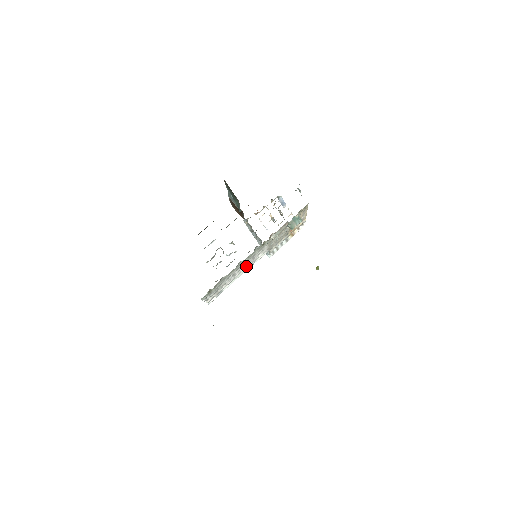
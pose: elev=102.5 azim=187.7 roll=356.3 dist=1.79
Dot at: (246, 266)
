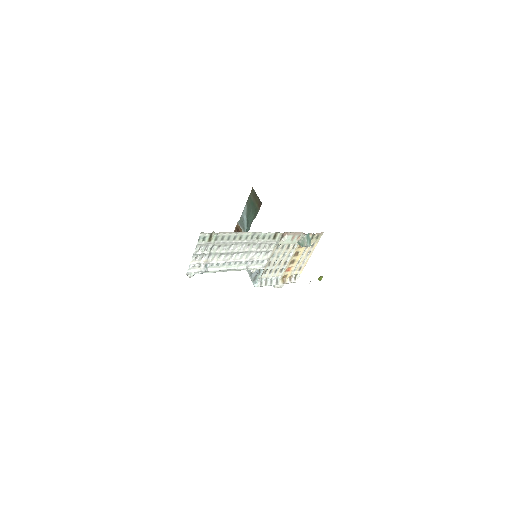
Dot at: (243, 259)
